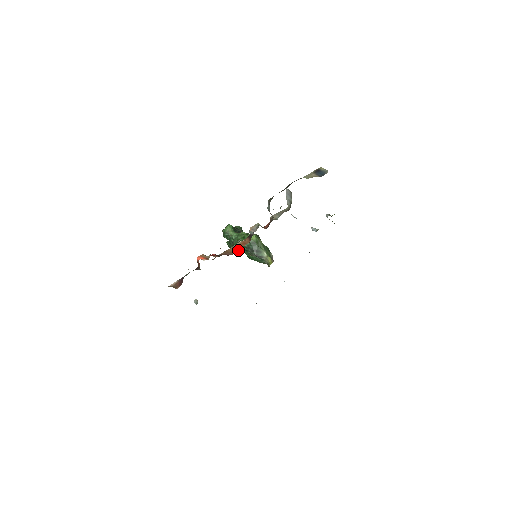
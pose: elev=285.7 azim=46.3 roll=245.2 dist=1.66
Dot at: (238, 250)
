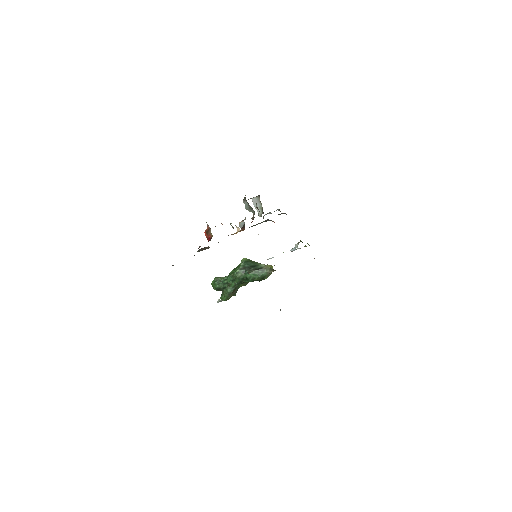
Dot at: occluded
